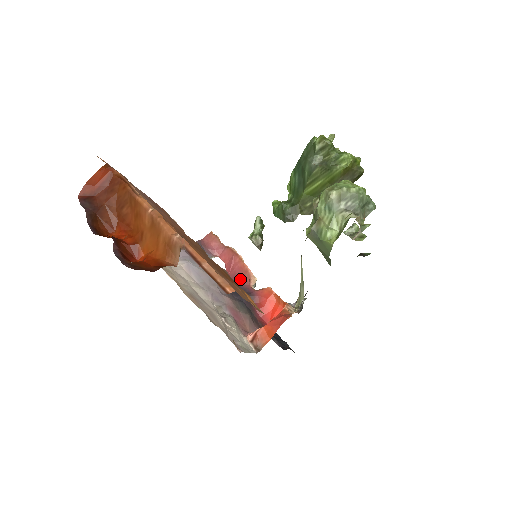
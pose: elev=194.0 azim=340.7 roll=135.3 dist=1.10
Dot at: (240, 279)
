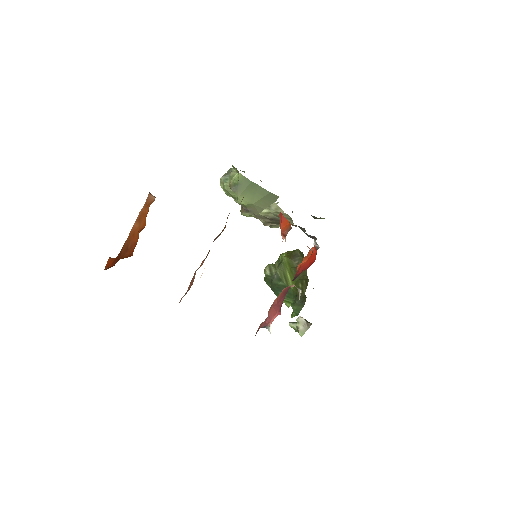
Dot at: (284, 294)
